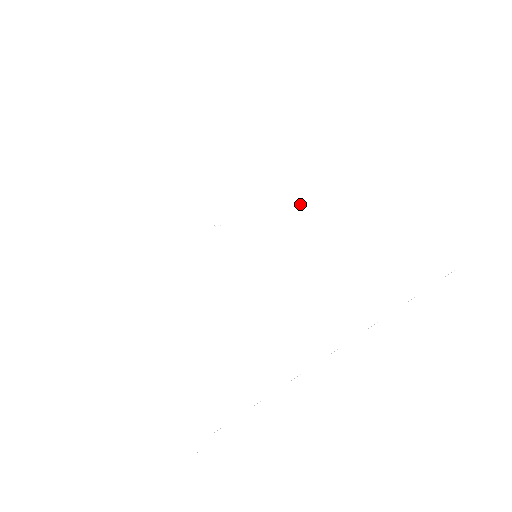
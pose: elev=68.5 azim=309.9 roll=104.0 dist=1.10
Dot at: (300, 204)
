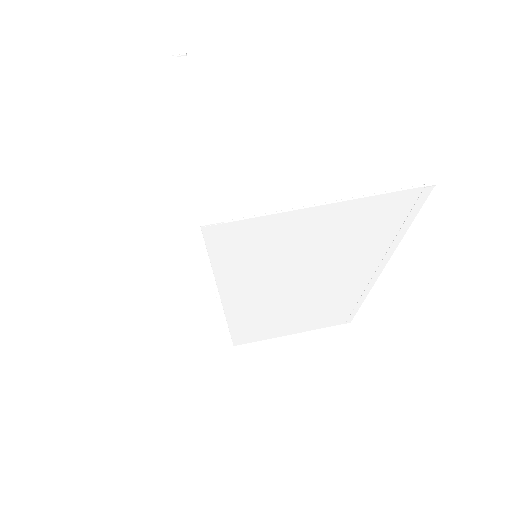
Dot at: (248, 273)
